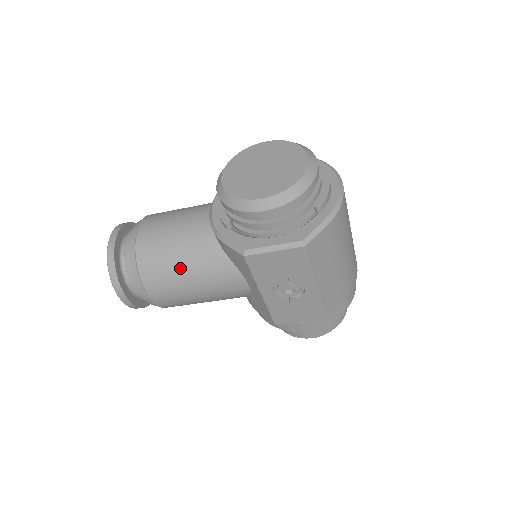
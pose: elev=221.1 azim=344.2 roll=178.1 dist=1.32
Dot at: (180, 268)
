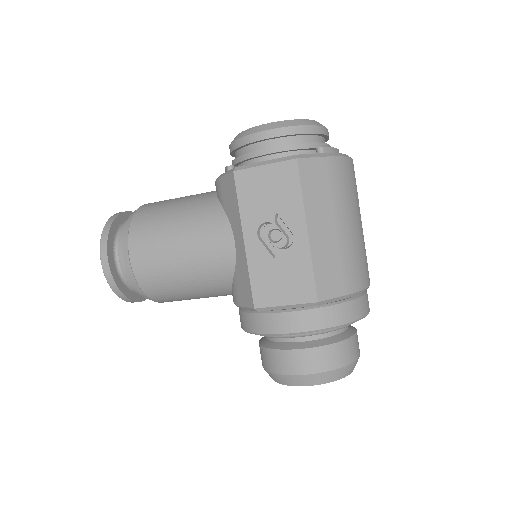
Dot at: (171, 218)
